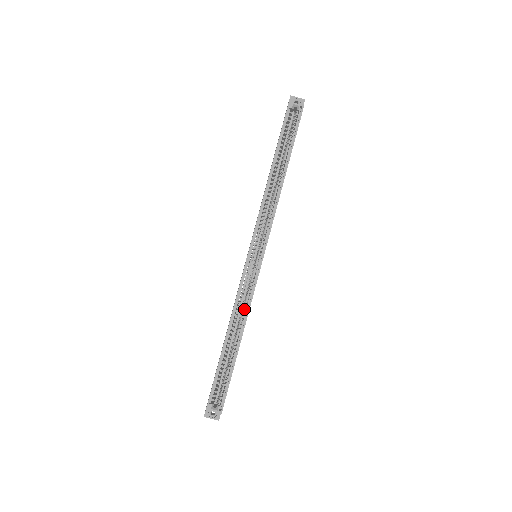
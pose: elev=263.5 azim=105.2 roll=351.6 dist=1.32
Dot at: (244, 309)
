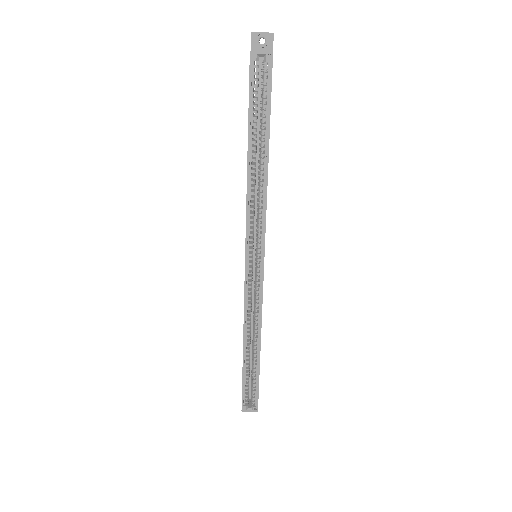
Dot at: (256, 318)
